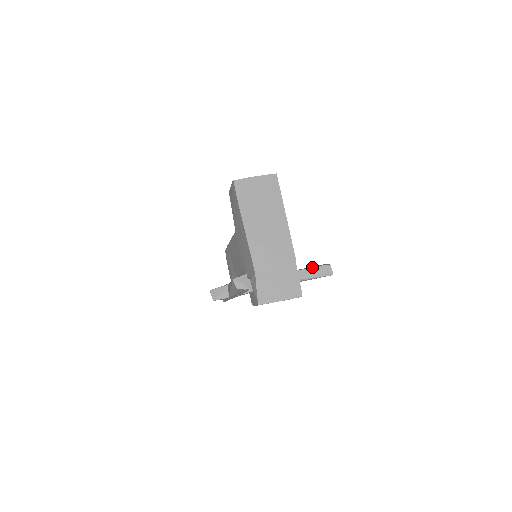
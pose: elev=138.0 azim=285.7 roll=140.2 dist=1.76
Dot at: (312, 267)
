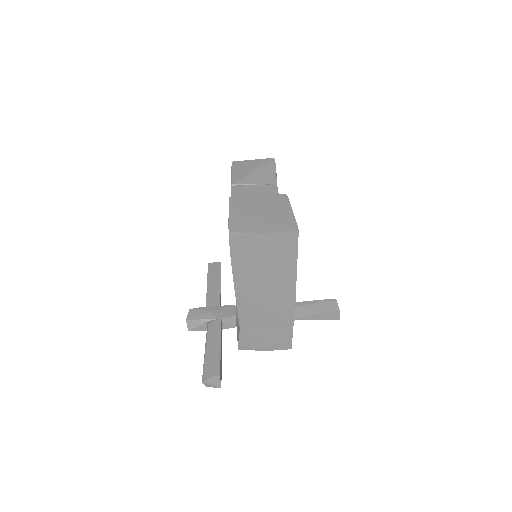
Dot at: (316, 311)
